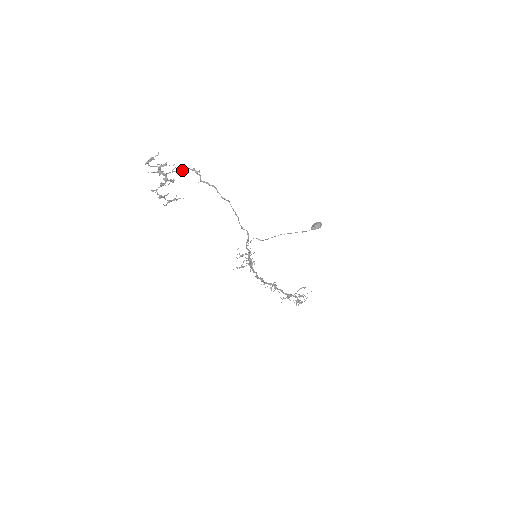
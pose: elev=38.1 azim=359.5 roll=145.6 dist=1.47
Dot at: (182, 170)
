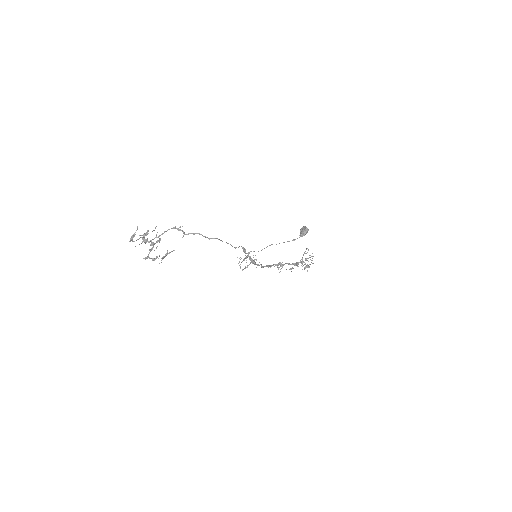
Dot at: (164, 232)
